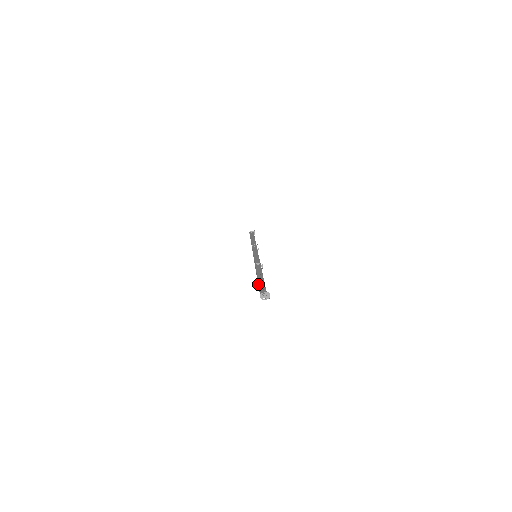
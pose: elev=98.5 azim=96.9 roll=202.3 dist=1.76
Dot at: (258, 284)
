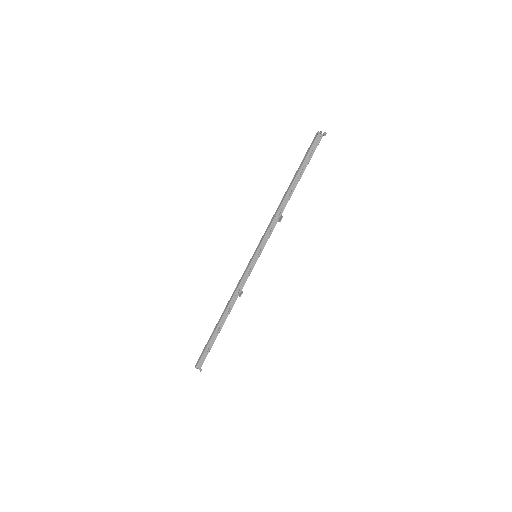
Dot at: (206, 348)
